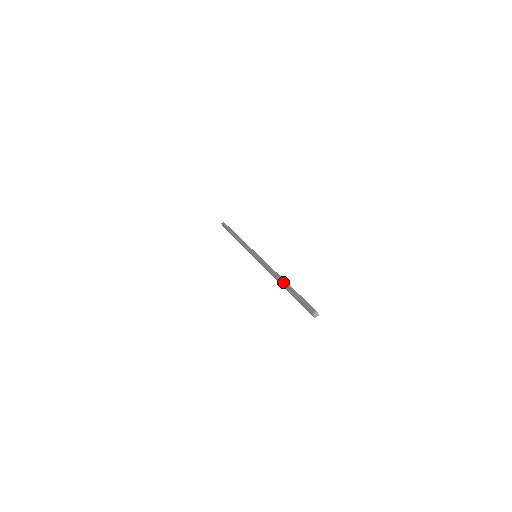
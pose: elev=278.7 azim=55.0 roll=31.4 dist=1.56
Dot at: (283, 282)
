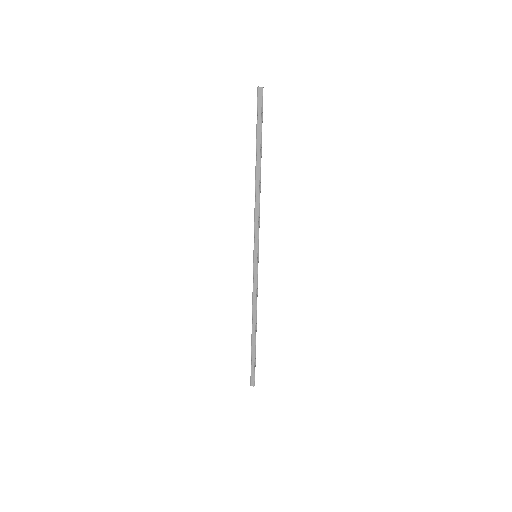
Dot at: (256, 168)
